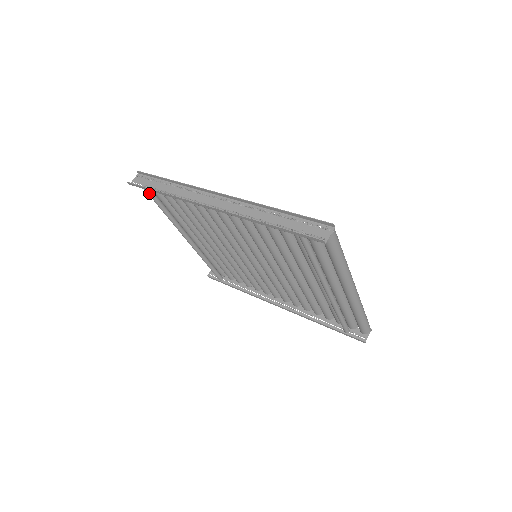
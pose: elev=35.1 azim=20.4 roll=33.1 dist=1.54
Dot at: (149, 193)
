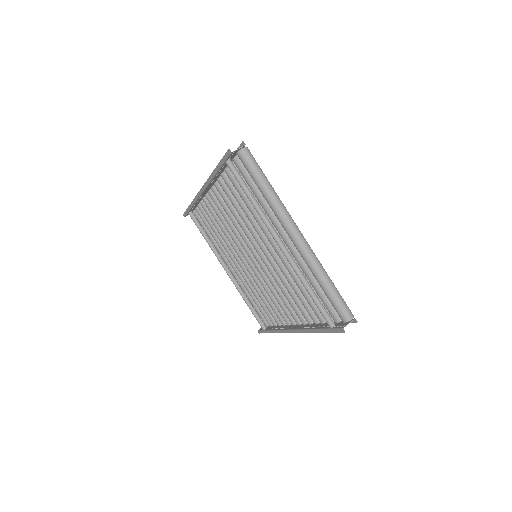
Dot at: (192, 217)
